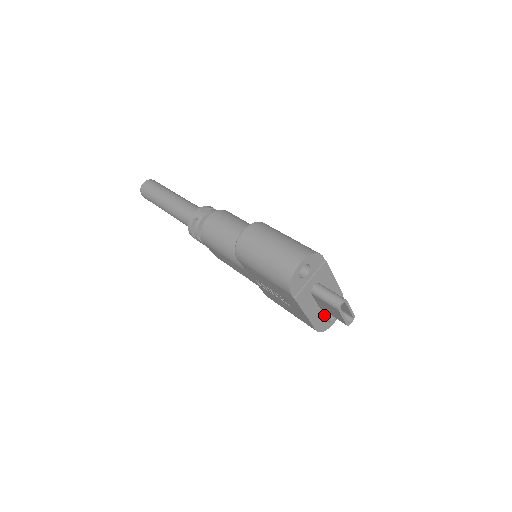
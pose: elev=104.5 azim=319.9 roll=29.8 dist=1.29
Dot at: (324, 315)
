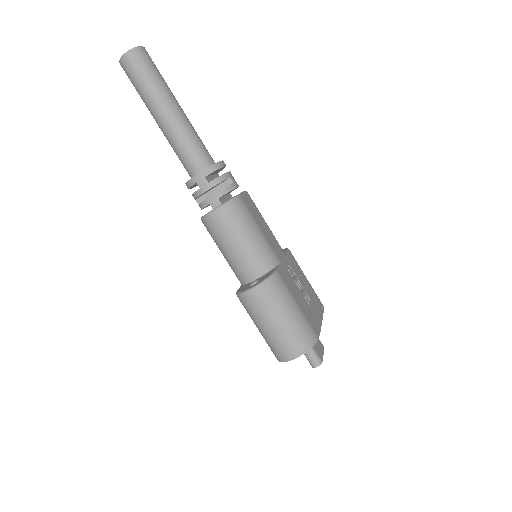
Dot at: occluded
